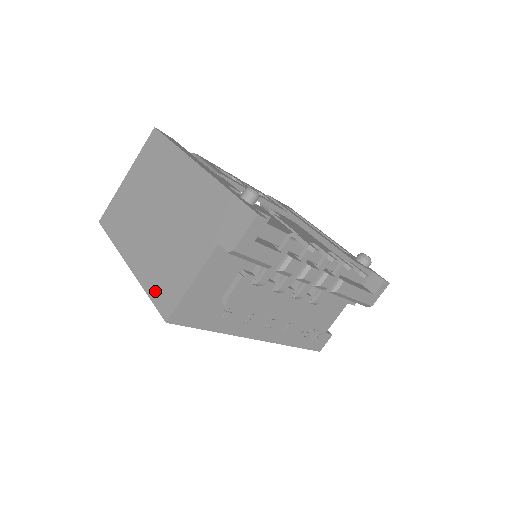
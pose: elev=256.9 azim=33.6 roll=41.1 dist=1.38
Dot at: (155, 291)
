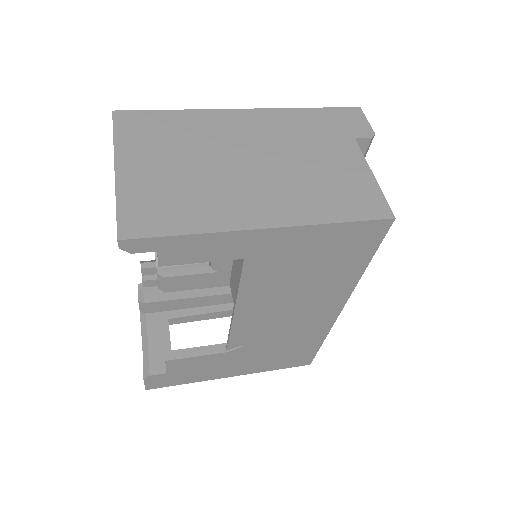
Dot at: (345, 211)
